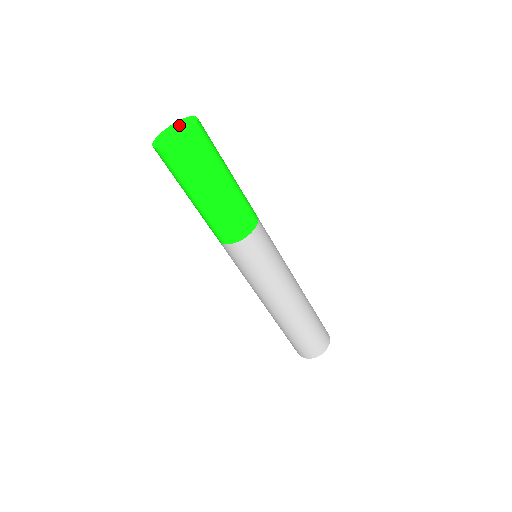
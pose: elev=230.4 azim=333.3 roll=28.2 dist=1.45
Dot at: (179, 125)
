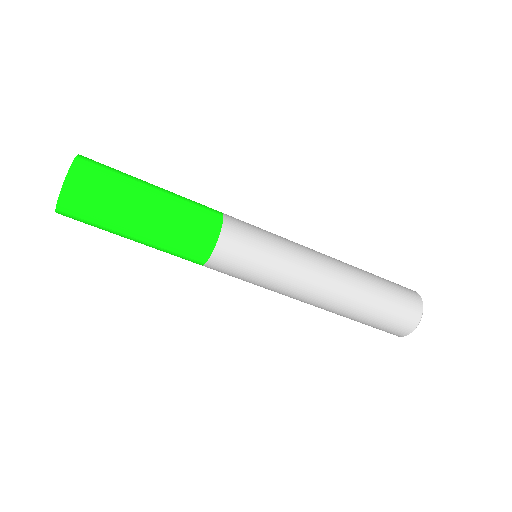
Dot at: occluded
